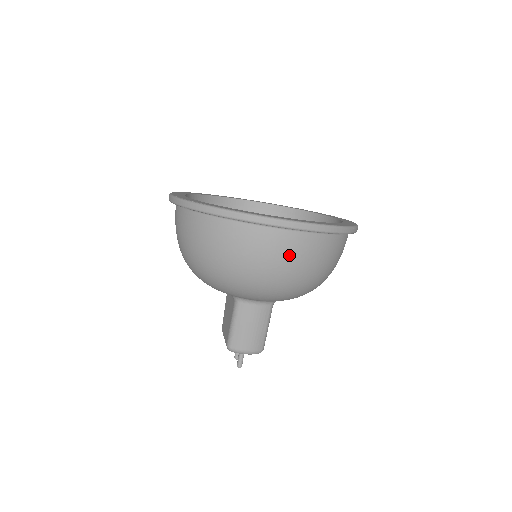
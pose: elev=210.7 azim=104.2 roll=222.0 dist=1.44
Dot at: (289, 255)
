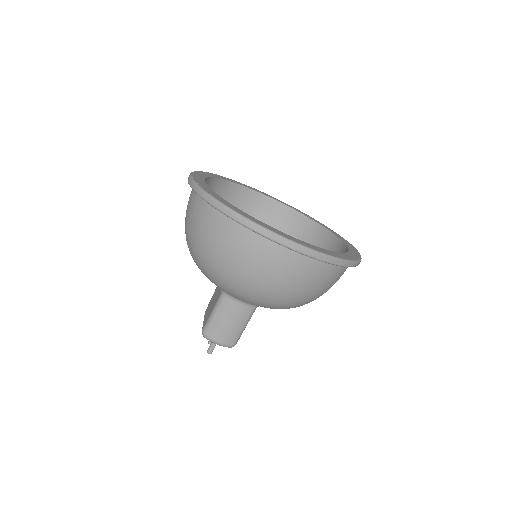
Dot at: (280, 271)
